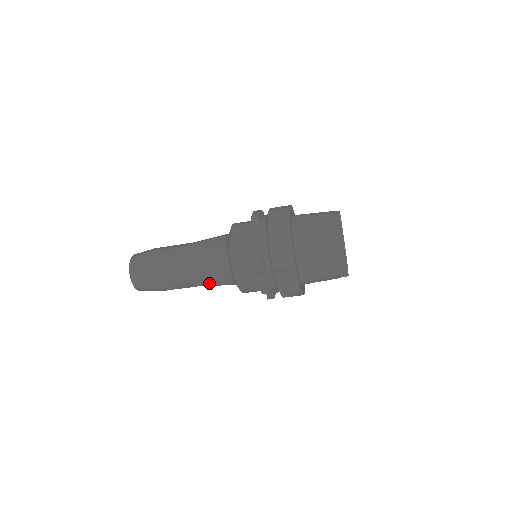
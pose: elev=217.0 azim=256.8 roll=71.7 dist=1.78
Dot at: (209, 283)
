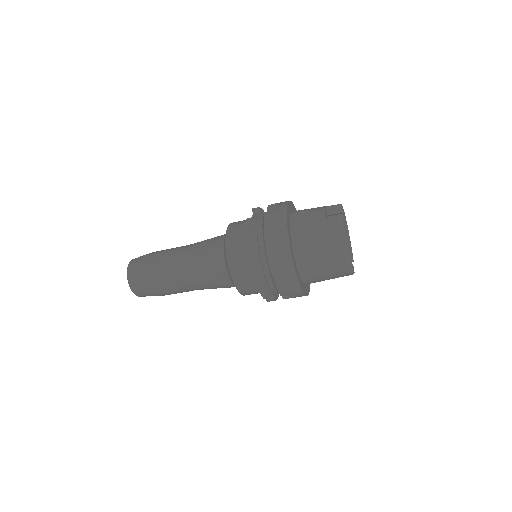
Dot at: occluded
